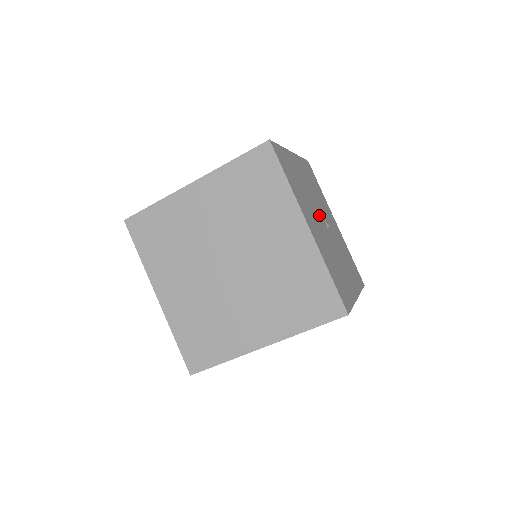
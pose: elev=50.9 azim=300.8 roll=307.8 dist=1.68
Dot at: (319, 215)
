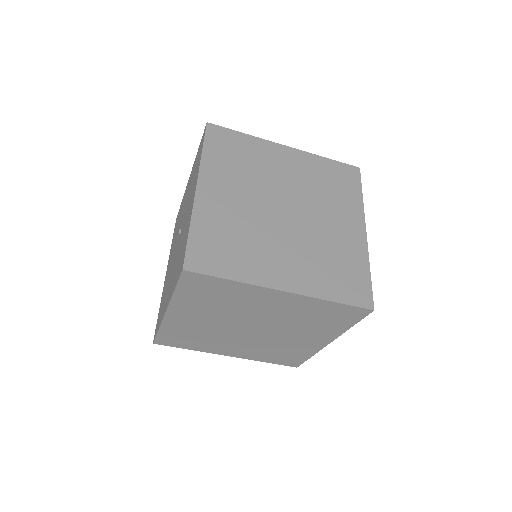
Dot at: occluded
